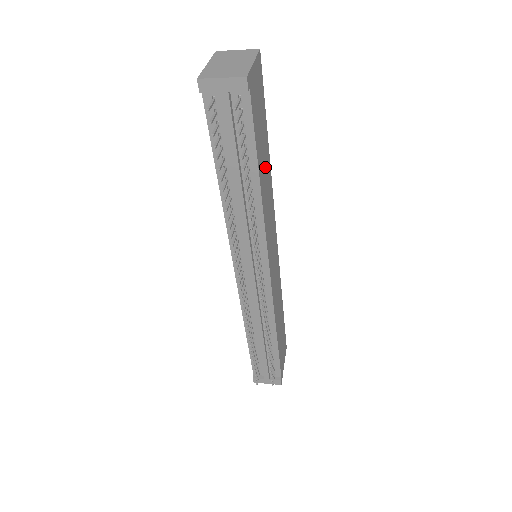
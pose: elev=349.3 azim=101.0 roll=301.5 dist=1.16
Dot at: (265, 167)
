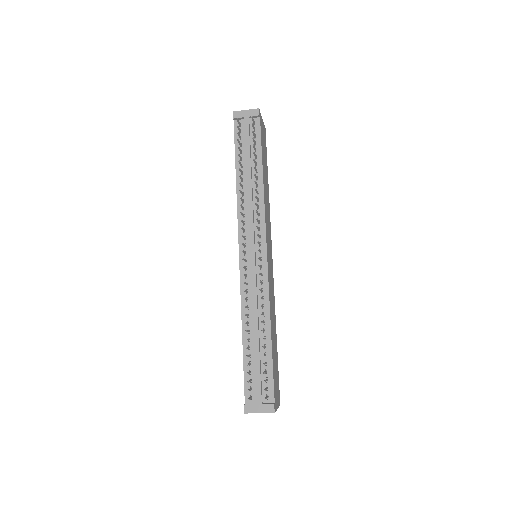
Dot at: (266, 182)
